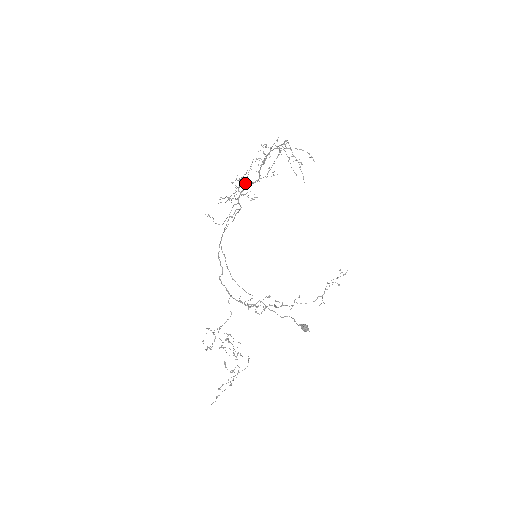
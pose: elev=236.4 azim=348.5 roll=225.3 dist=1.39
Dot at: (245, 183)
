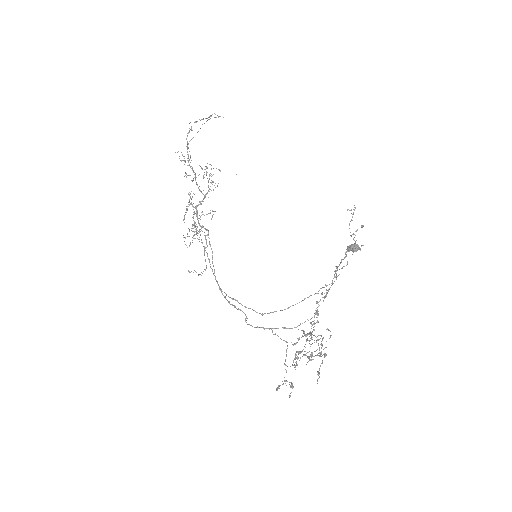
Dot at: (194, 207)
